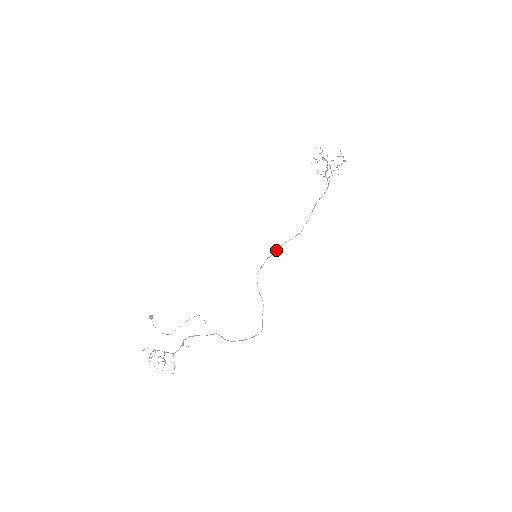
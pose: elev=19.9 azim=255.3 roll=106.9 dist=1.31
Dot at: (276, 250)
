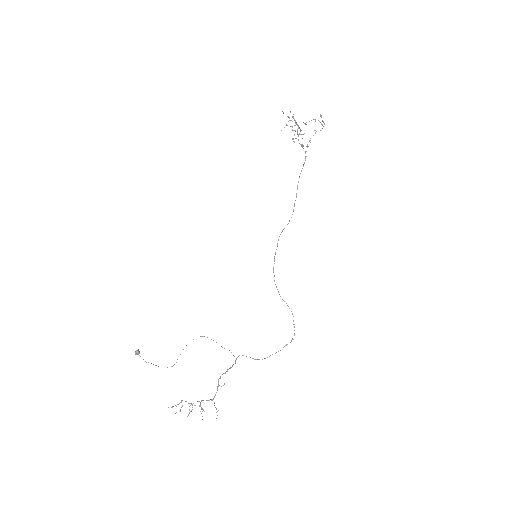
Dot at: (277, 244)
